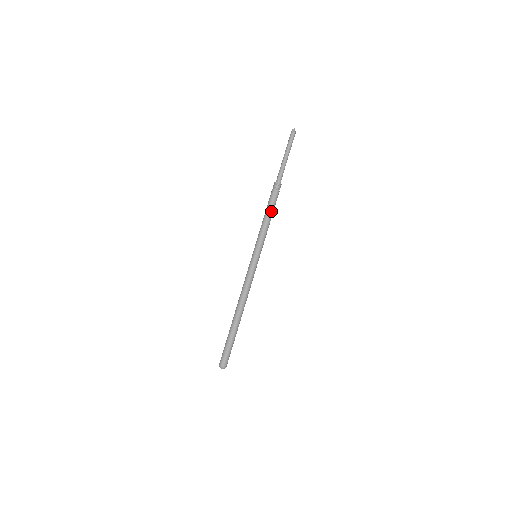
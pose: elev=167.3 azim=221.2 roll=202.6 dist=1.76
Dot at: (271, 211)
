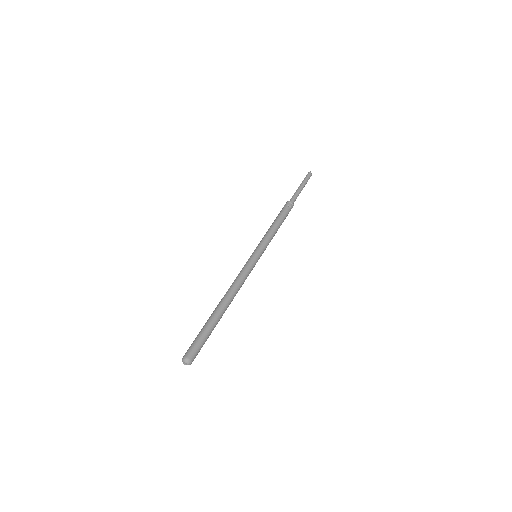
Dot at: (281, 222)
